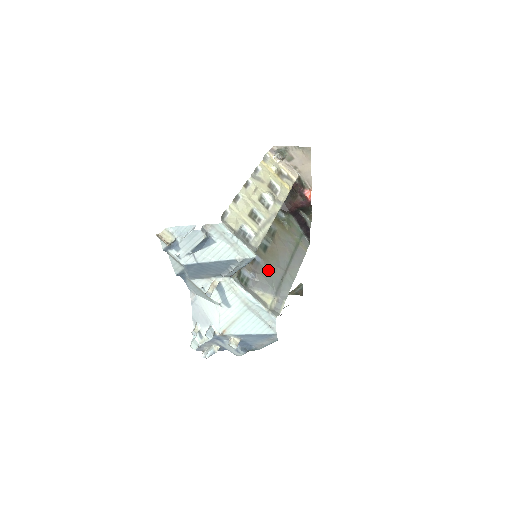
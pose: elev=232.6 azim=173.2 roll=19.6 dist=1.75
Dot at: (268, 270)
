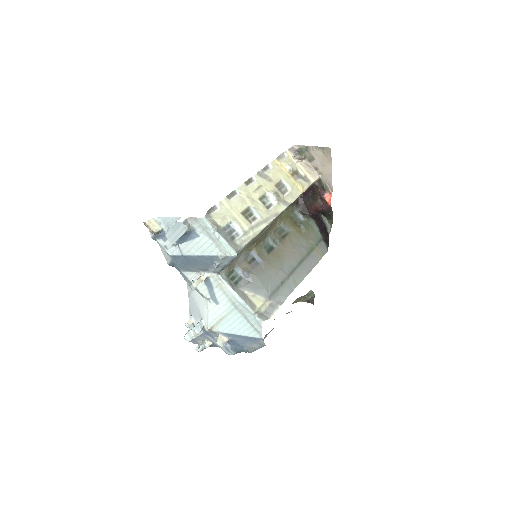
Dot at: (267, 272)
